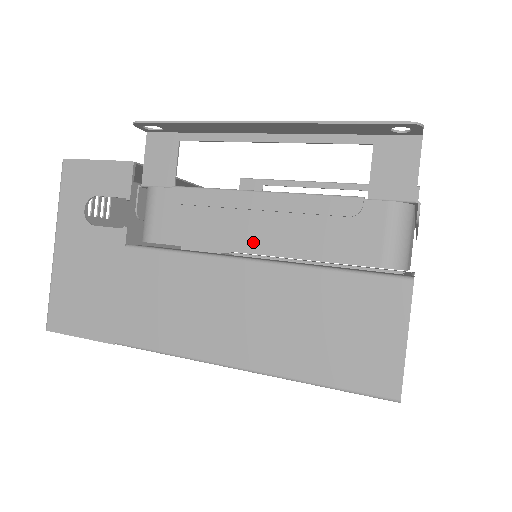
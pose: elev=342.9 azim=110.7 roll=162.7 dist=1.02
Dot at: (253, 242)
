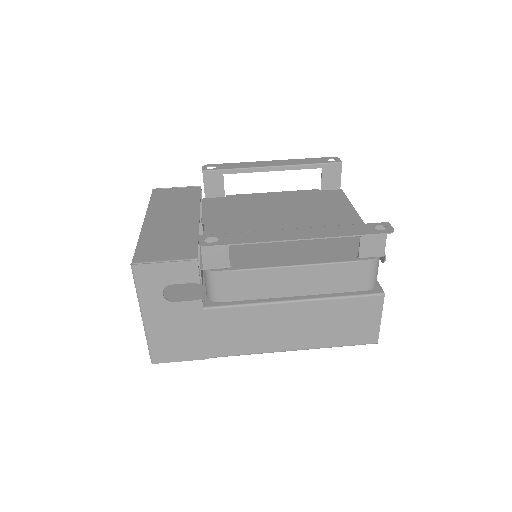
Dot at: (292, 291)
